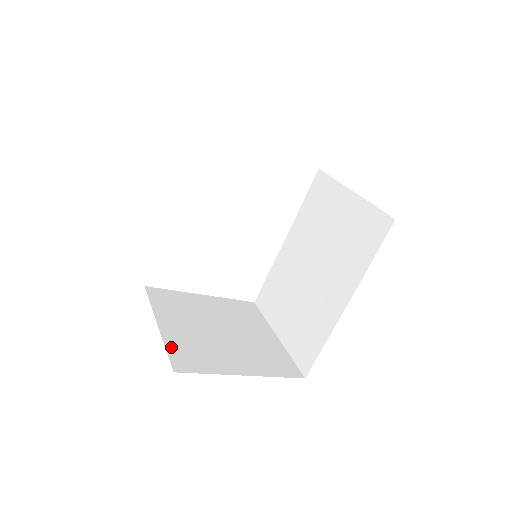
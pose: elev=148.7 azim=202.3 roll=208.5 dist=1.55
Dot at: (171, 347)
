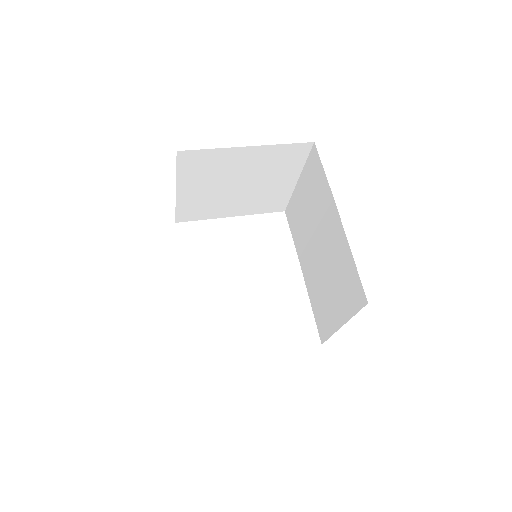
Dot at: occluded
